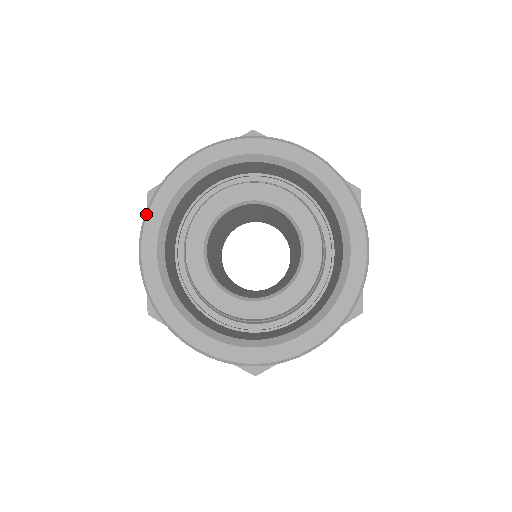
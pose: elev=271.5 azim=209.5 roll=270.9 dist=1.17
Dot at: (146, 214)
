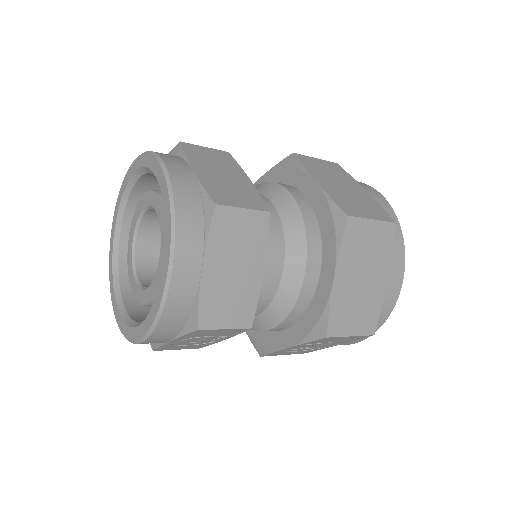
Dot at: (110, 289)
